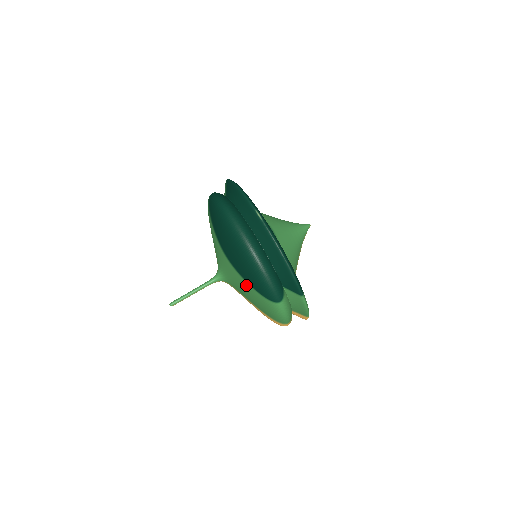
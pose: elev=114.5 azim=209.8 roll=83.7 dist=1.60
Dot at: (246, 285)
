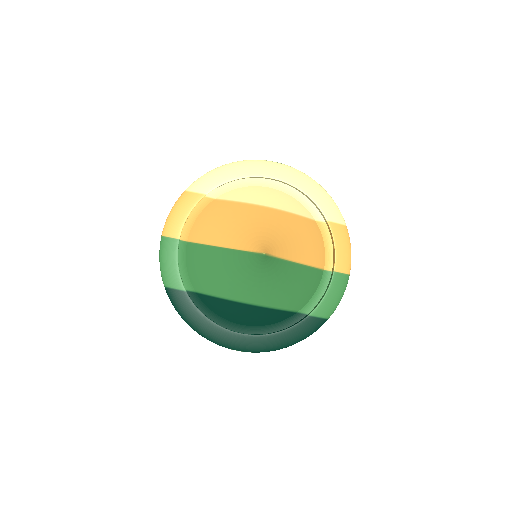
Dot at: occluded
